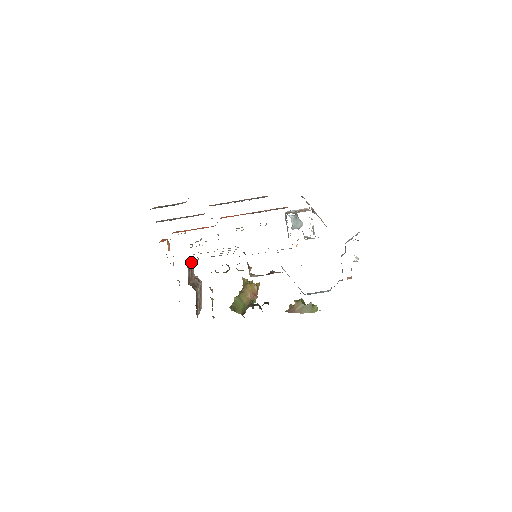
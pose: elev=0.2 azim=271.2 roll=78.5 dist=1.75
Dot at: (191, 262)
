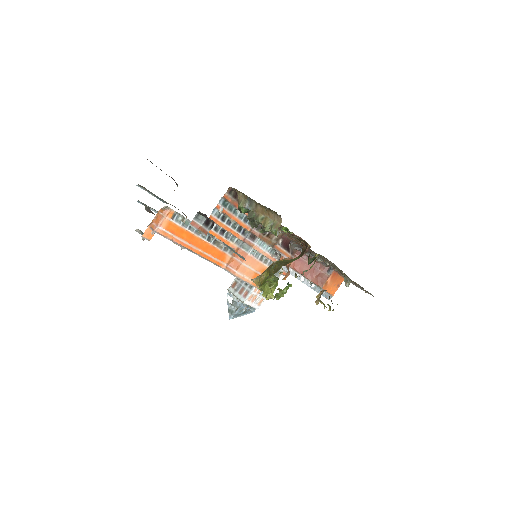
Dot at: occluded
